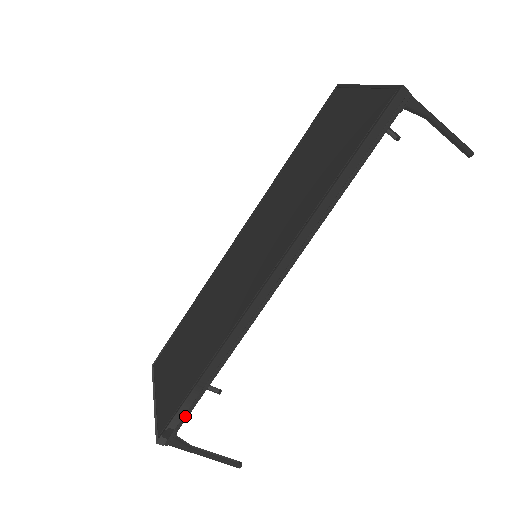
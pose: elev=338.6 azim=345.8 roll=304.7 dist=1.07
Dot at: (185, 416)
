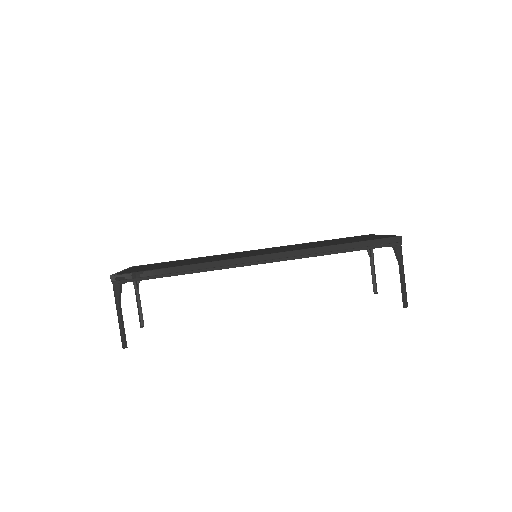
Dot at: (141, 278)
